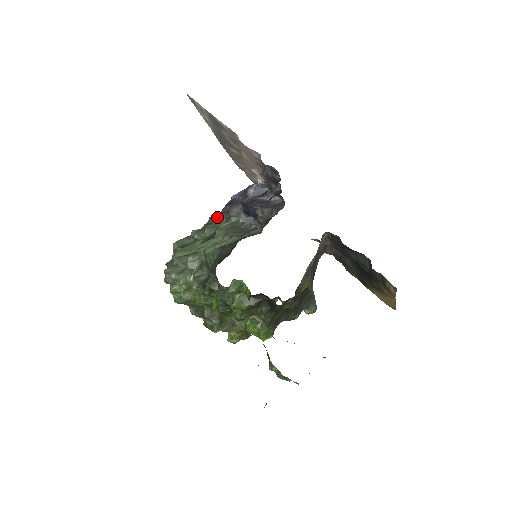
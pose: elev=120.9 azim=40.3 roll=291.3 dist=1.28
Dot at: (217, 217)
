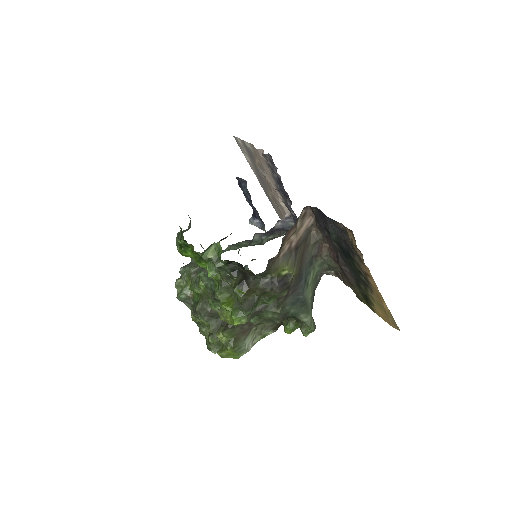
Dot at: (243, 242)
